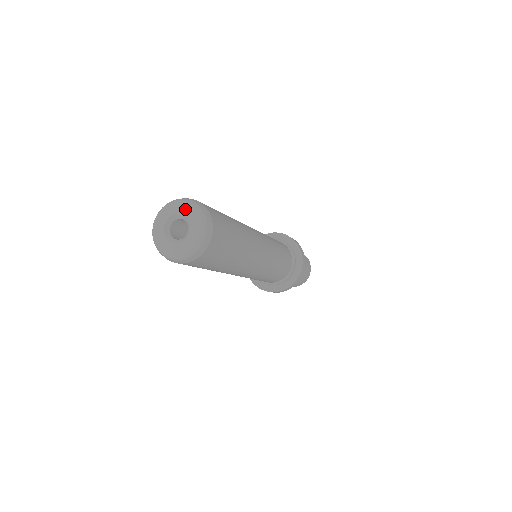
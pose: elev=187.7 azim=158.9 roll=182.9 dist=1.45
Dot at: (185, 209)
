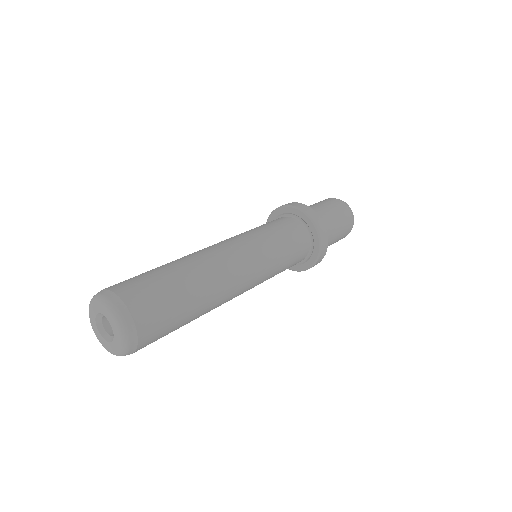
Dot at: (95, 307)
